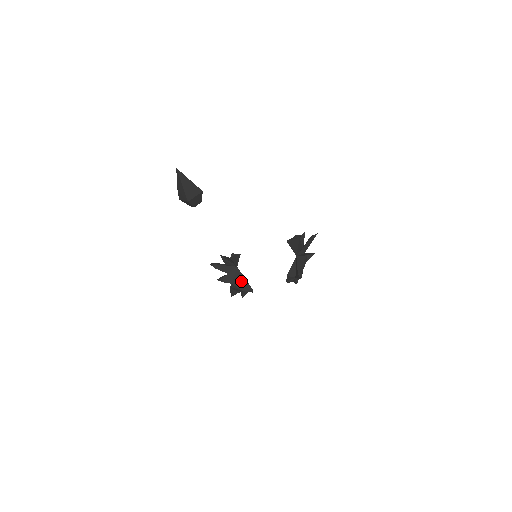
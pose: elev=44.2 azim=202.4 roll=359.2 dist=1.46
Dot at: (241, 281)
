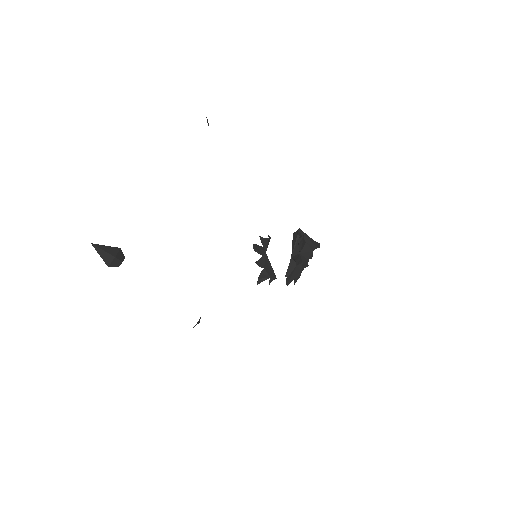
Dot at: (269, 268)
